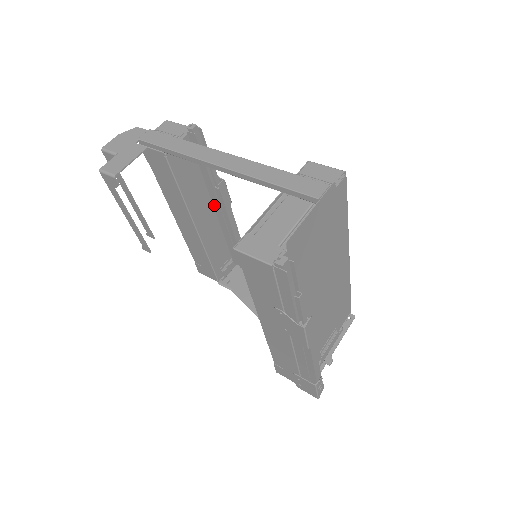
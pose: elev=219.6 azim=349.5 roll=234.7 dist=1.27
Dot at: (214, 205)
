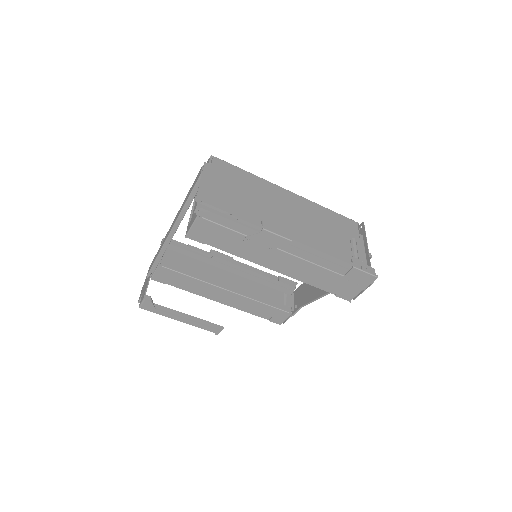
Dot at: (227, 270)
